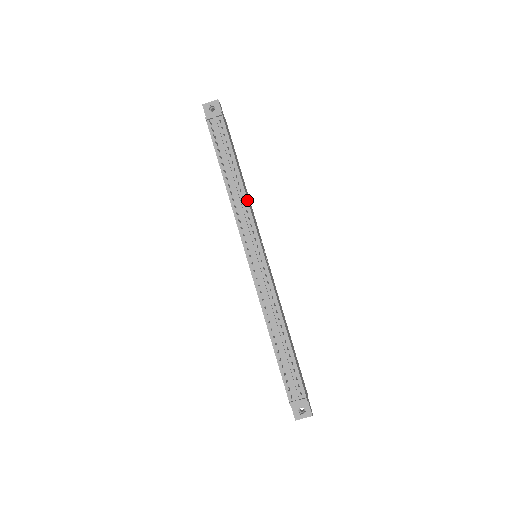
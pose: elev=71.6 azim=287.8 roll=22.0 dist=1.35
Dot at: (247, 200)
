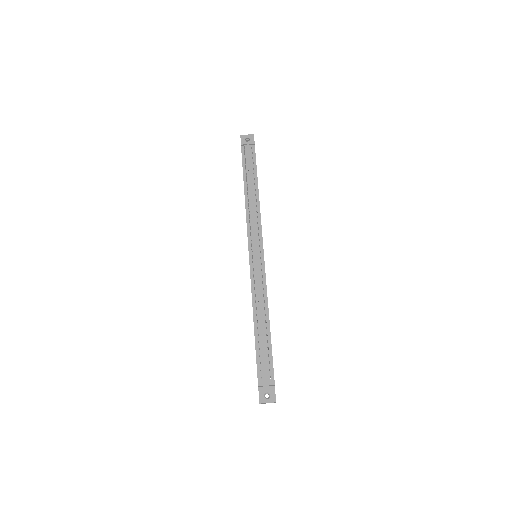
Dot at: occluded
